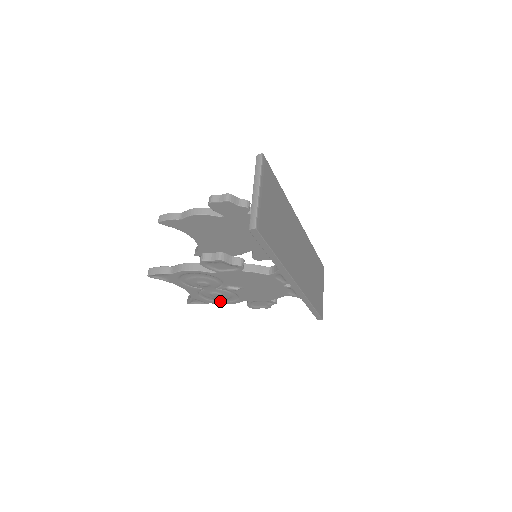
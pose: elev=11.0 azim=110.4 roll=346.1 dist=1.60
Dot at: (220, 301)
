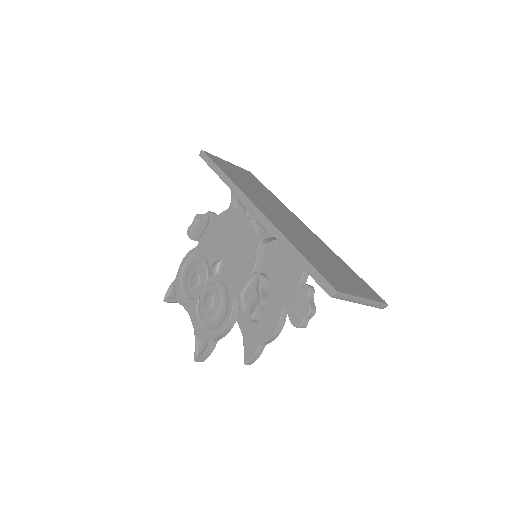
Dot at: (218, 325)
